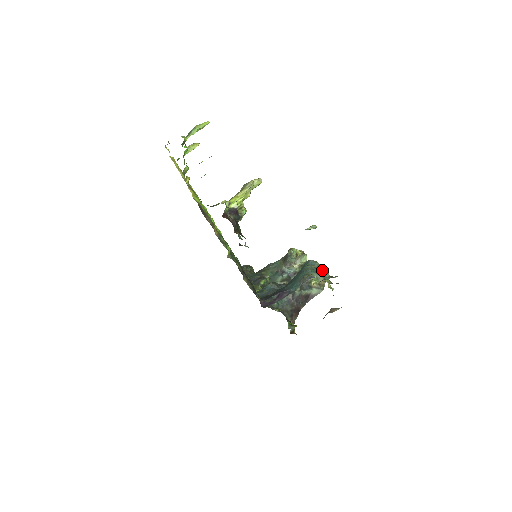
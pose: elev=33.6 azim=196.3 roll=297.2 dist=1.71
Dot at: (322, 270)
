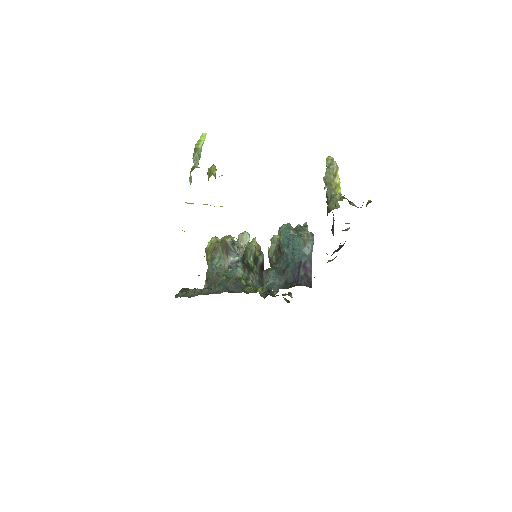
Dot at: (299, 226)
